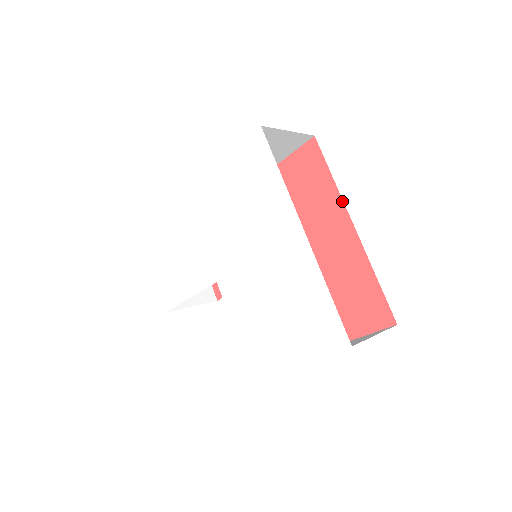
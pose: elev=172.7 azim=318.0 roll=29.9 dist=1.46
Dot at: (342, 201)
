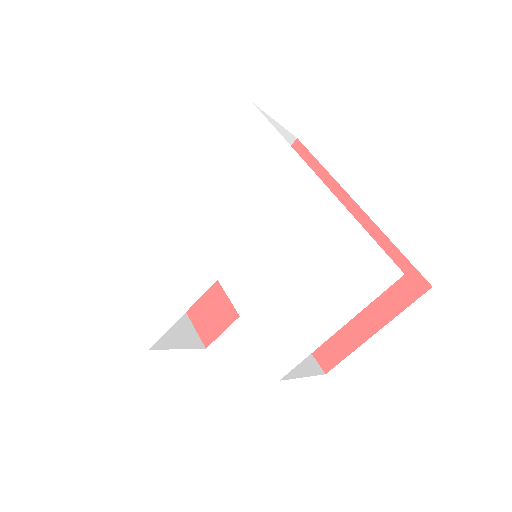
Dot at: (339, 185)
